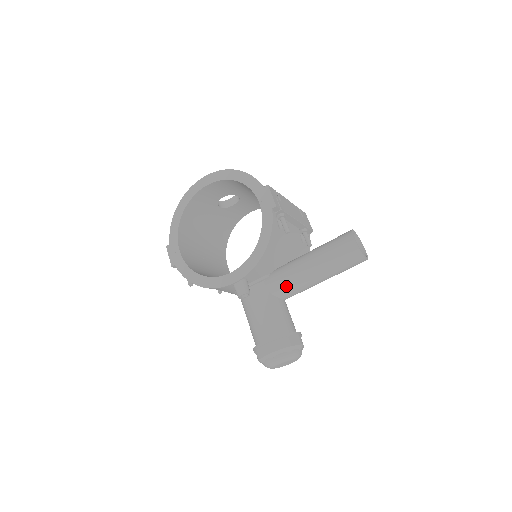
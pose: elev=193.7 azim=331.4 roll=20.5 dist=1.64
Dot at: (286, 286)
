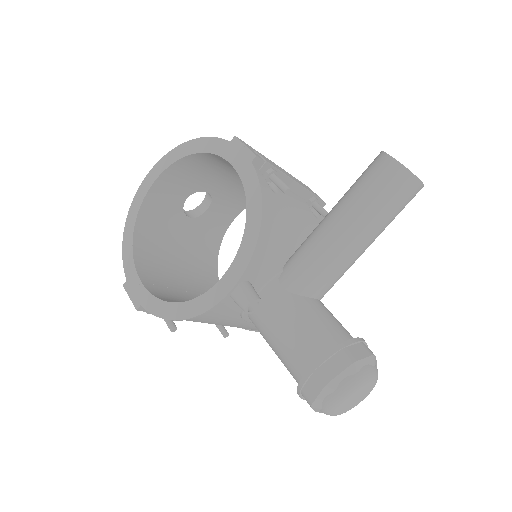
Dot at: (313, 273)
